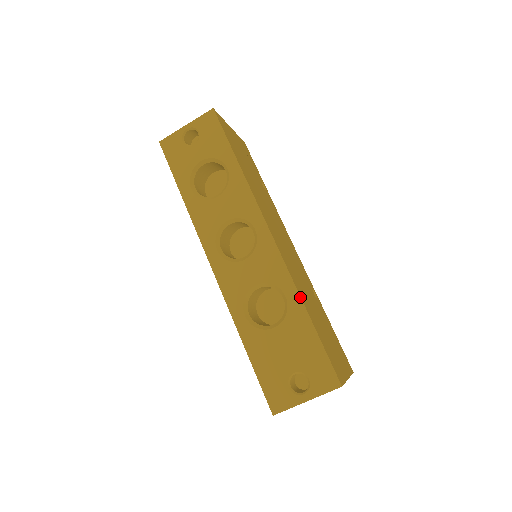
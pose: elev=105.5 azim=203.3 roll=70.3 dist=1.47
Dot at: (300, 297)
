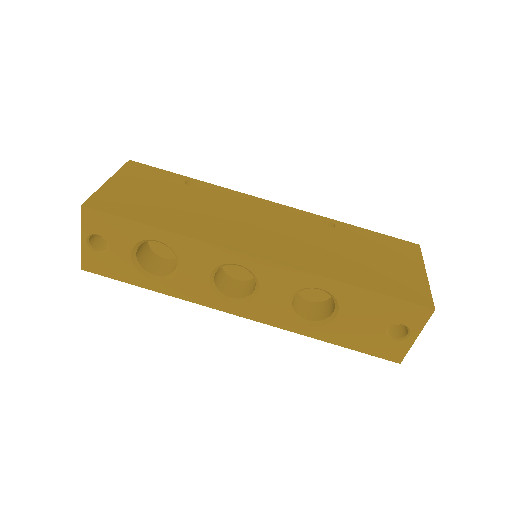
Dot at: (333, 280)
